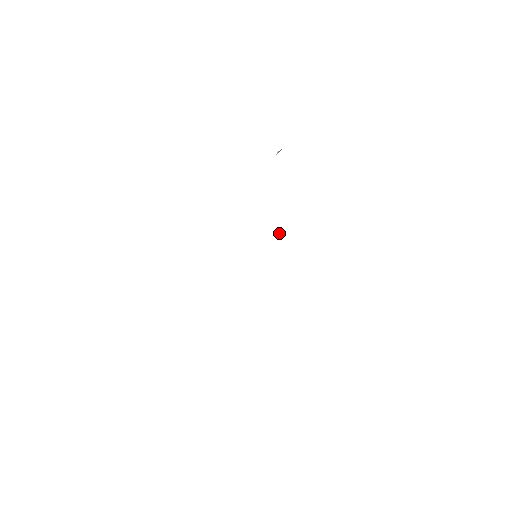
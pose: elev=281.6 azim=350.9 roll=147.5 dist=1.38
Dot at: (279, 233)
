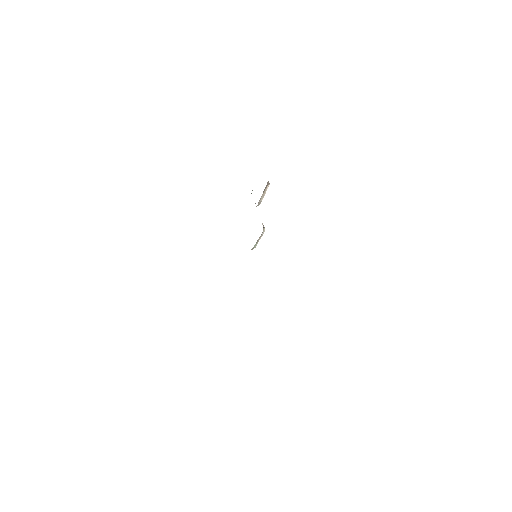
Dot at: occluded
